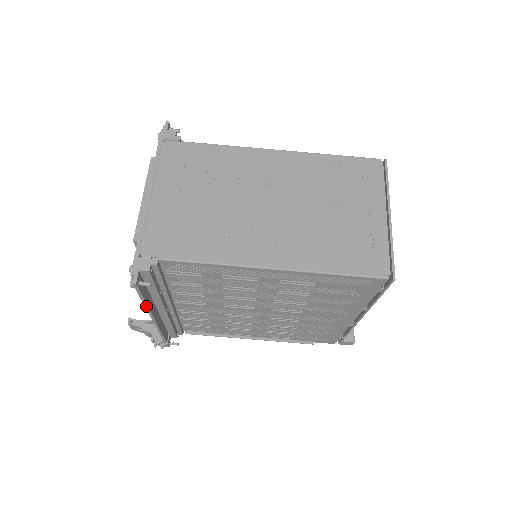
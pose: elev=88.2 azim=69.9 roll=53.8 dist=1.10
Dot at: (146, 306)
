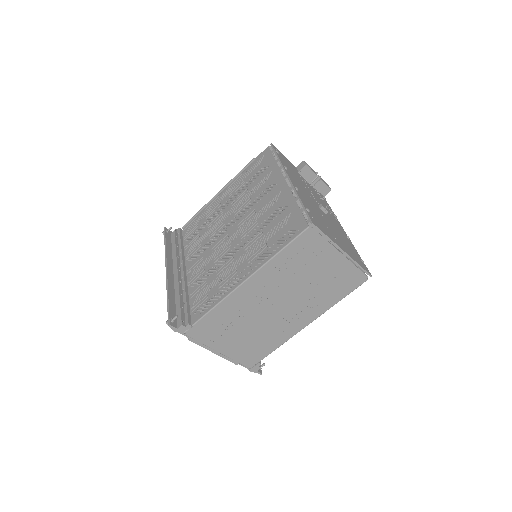
Dot at: occluded
